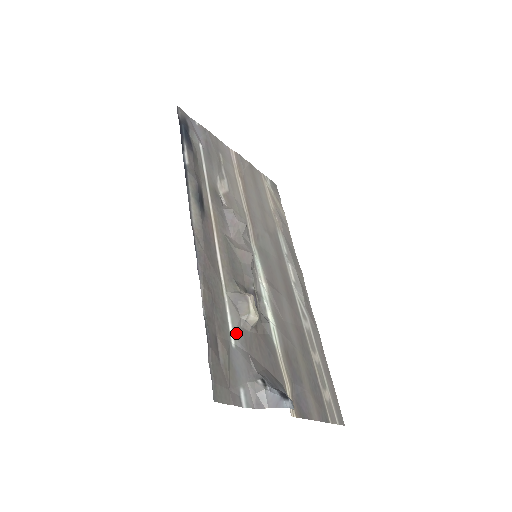
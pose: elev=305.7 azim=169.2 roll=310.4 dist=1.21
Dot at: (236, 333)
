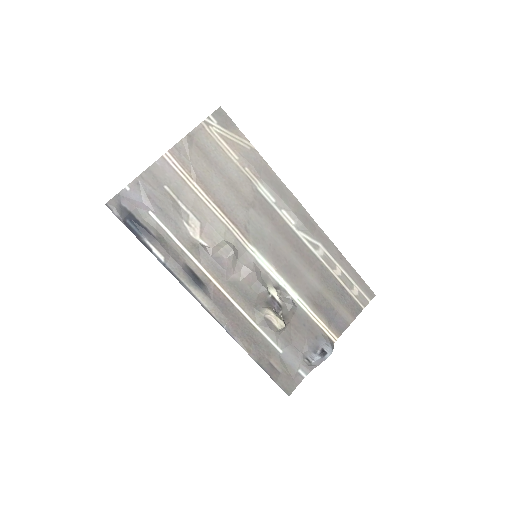
Dot at: (278, 343)
